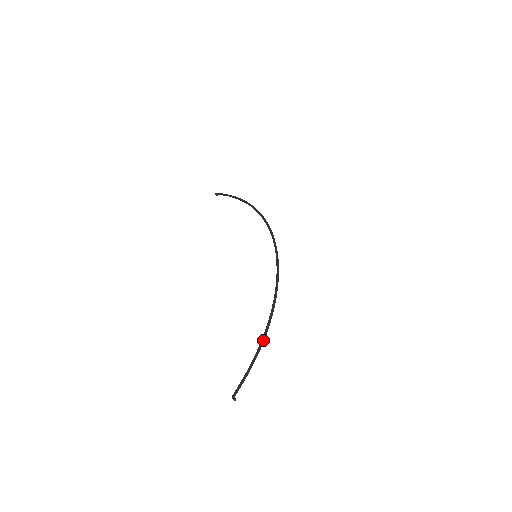
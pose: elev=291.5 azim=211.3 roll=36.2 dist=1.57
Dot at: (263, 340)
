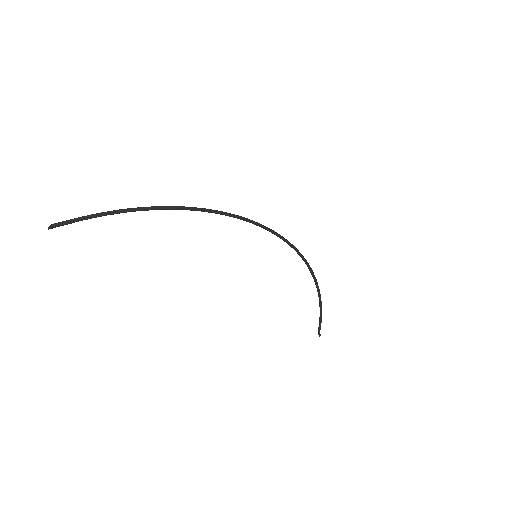
Dot at: (144, 207)
